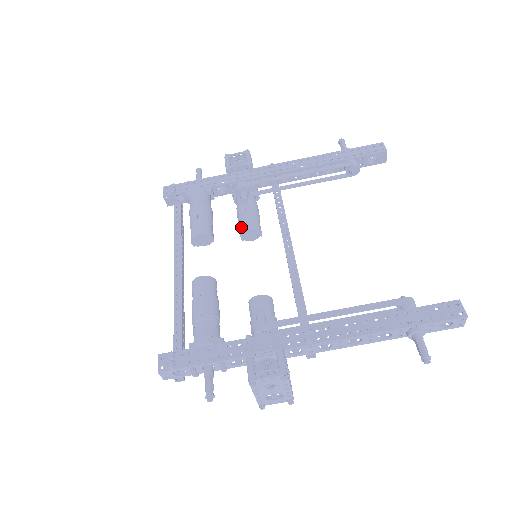
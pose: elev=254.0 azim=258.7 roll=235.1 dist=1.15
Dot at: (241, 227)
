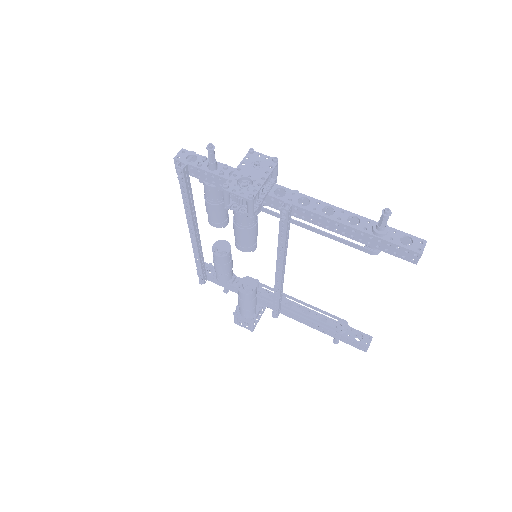
Dot at: occluded
